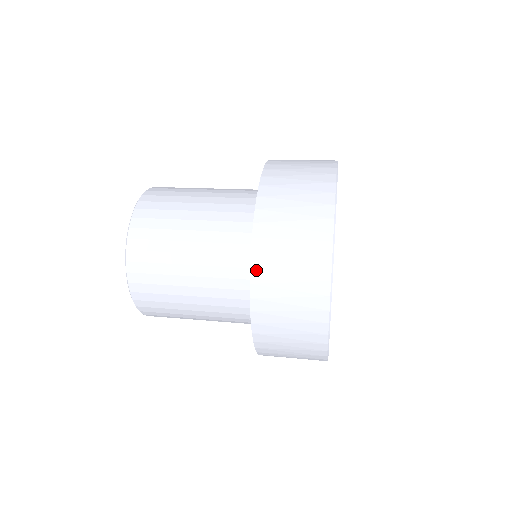
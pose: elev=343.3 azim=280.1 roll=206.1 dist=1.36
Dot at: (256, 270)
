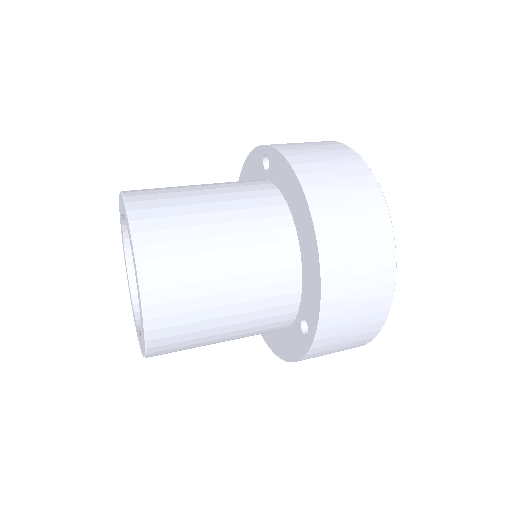
Dot at: (309, 188)
